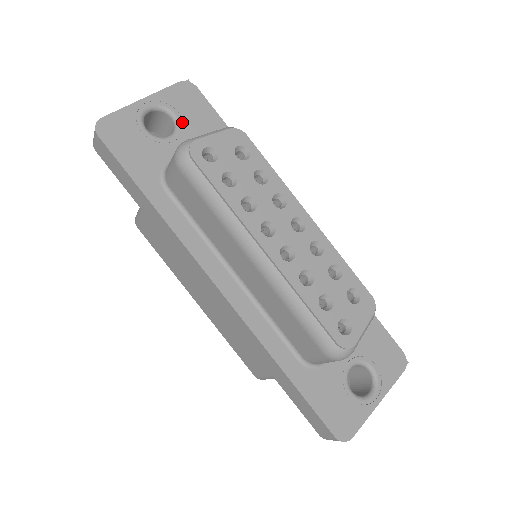
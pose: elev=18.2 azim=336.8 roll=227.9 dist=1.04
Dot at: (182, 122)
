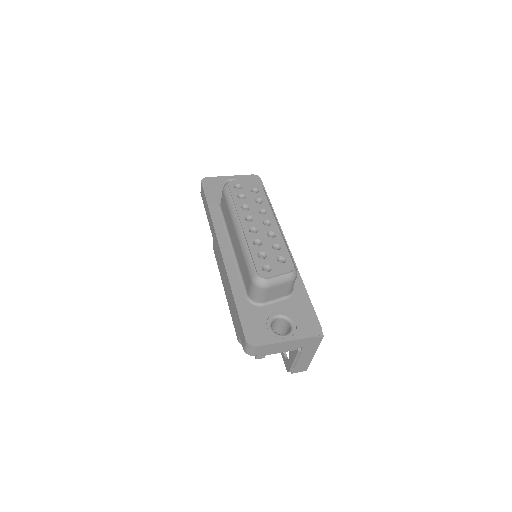
Dot at: occluded
